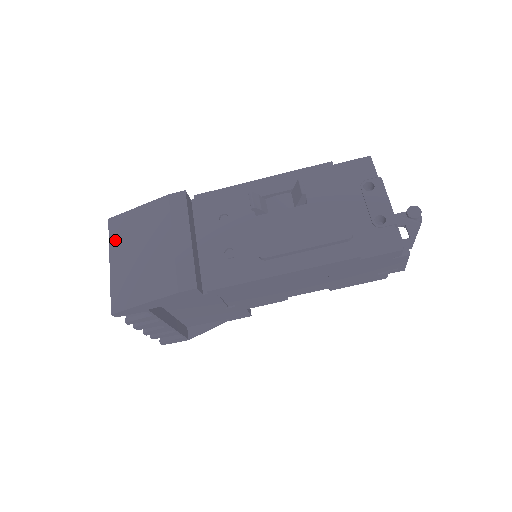
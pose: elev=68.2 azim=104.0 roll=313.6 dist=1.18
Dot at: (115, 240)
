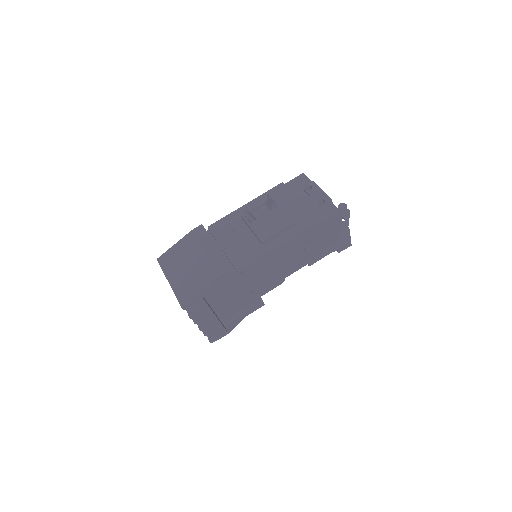
Dot at: (167, 268)
